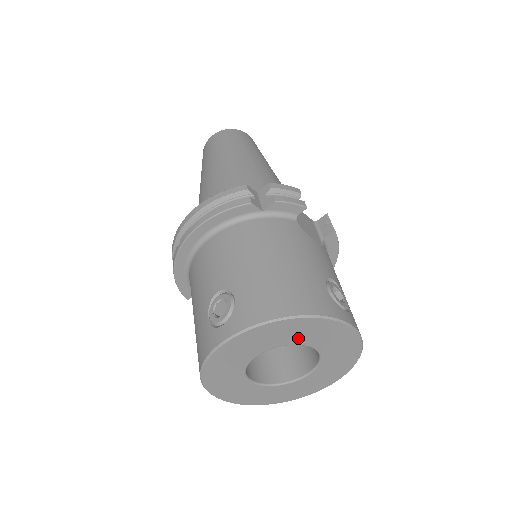
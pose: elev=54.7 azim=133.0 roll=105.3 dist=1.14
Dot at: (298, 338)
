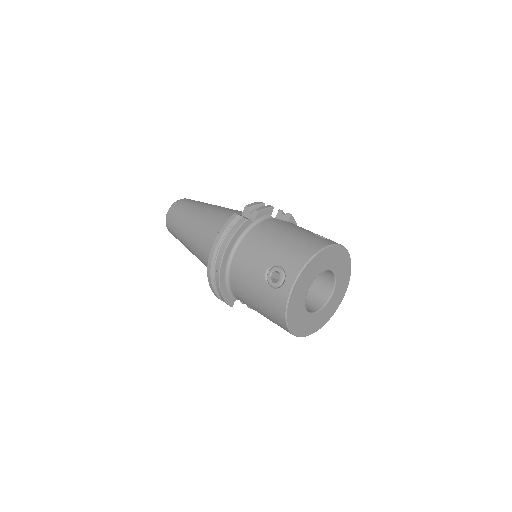
Dot at: (323, 267)
